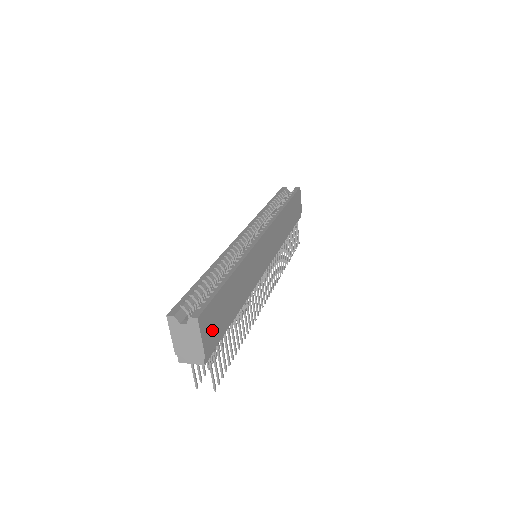
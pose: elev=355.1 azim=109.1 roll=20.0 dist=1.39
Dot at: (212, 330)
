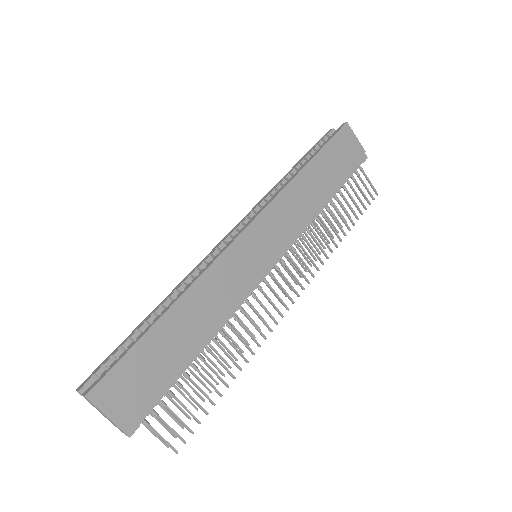
Dot at: (130, 396)
